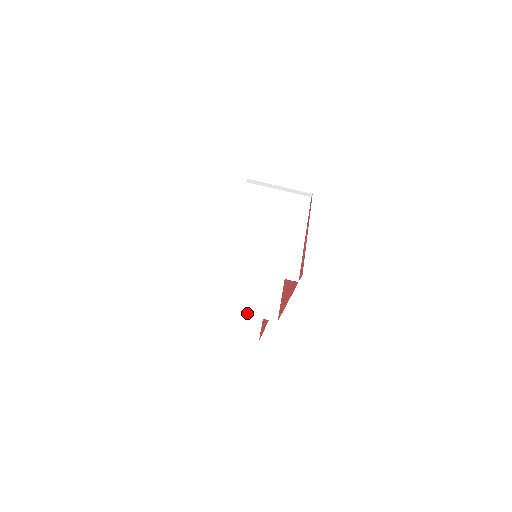
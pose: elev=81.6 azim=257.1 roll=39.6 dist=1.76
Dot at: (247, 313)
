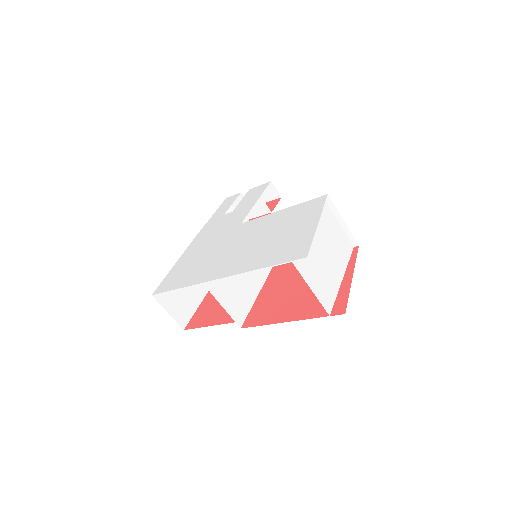
Dot at: (222, 303)
